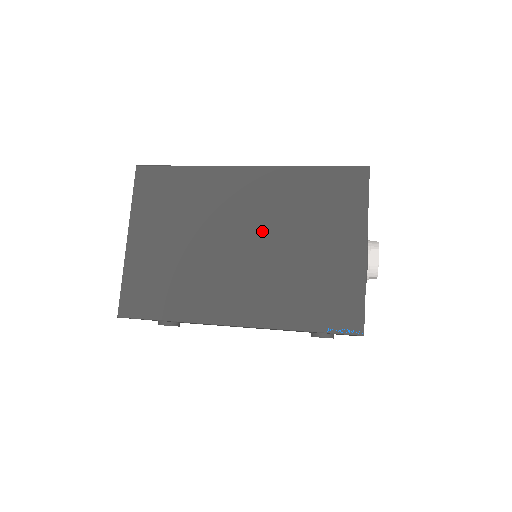
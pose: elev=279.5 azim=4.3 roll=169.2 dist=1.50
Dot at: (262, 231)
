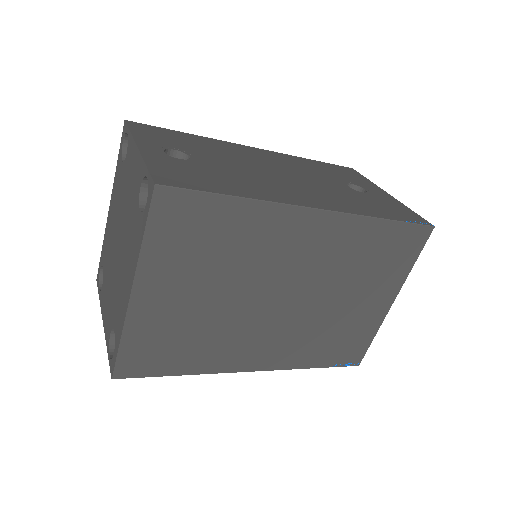
Dot at: (310, 286)
